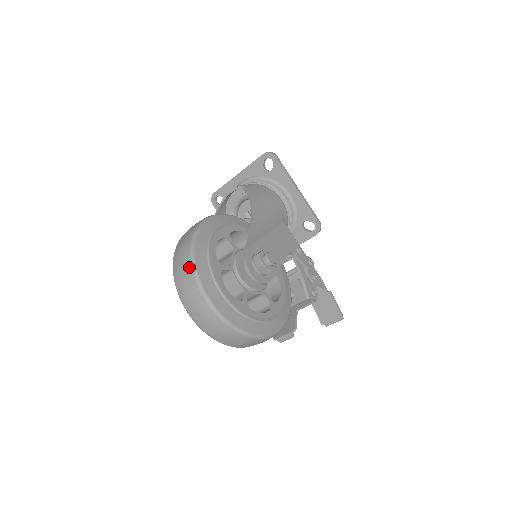
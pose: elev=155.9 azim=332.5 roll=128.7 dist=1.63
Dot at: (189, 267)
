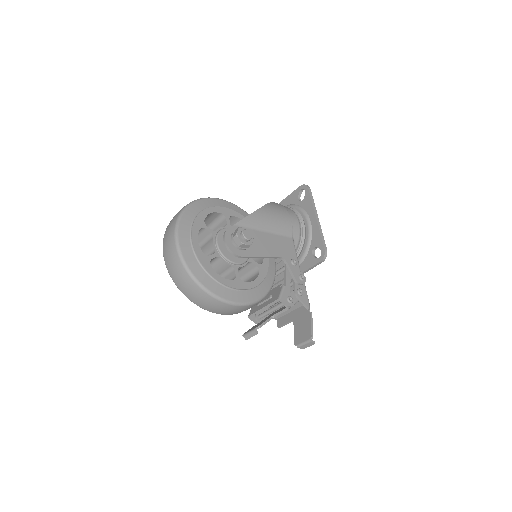
Dot at: (178, 213)
